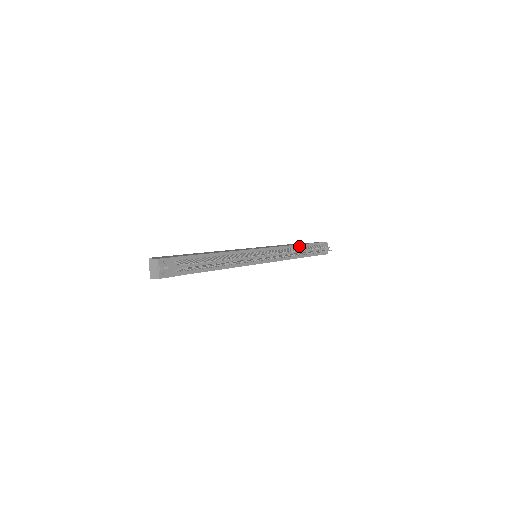
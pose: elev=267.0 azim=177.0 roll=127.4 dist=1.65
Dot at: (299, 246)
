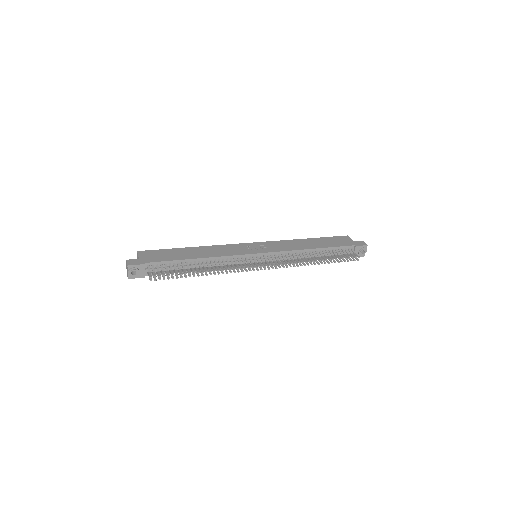
Dot at: (319, 249)
